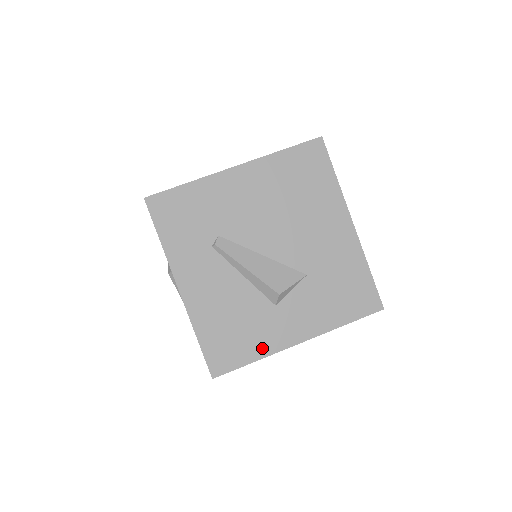
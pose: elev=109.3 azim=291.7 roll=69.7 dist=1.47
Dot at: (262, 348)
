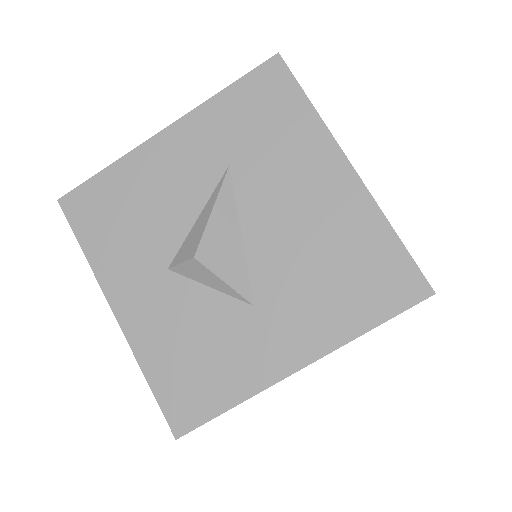
Dot at: occluded
